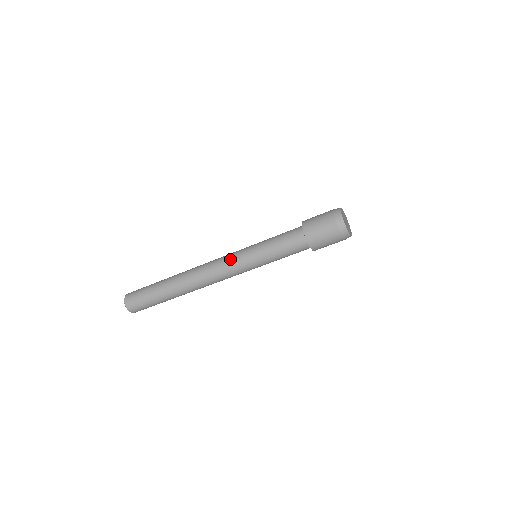
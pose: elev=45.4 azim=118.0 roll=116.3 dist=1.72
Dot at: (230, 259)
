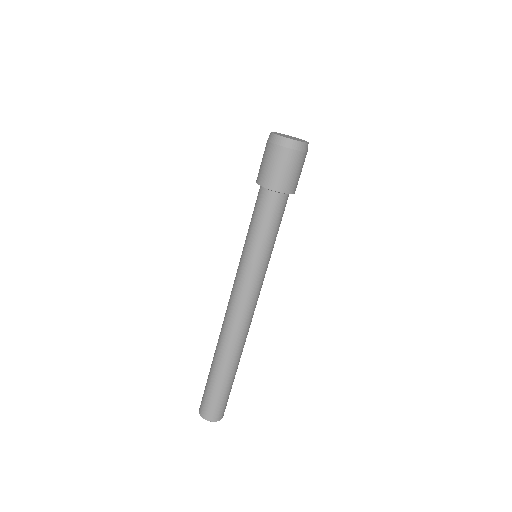
Dot at: occluded
